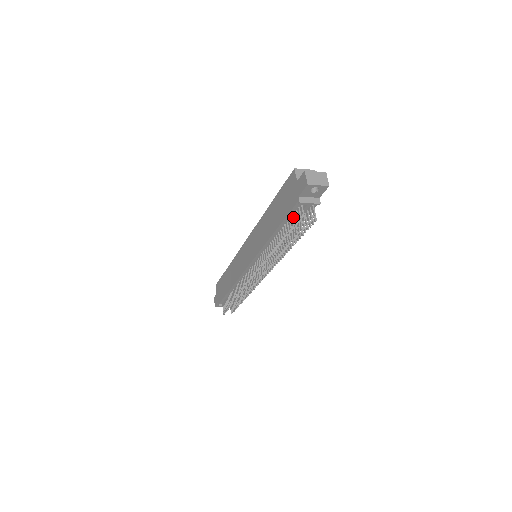
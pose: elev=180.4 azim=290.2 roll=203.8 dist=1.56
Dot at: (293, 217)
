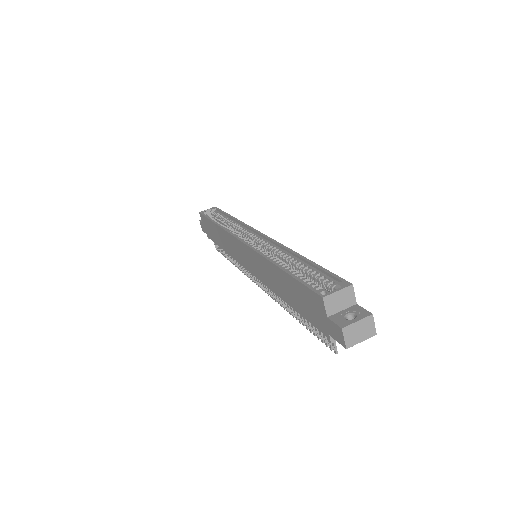
Dot at: occluded
